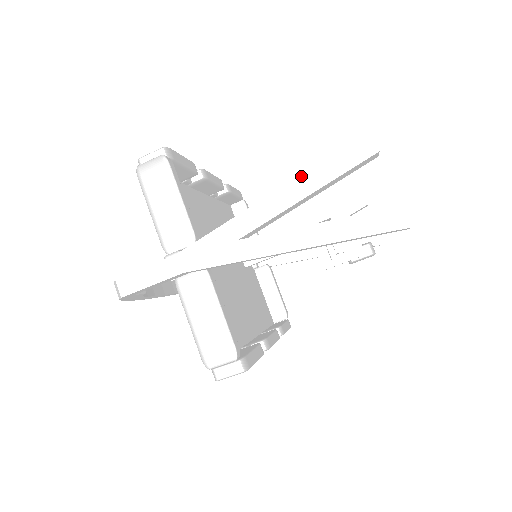
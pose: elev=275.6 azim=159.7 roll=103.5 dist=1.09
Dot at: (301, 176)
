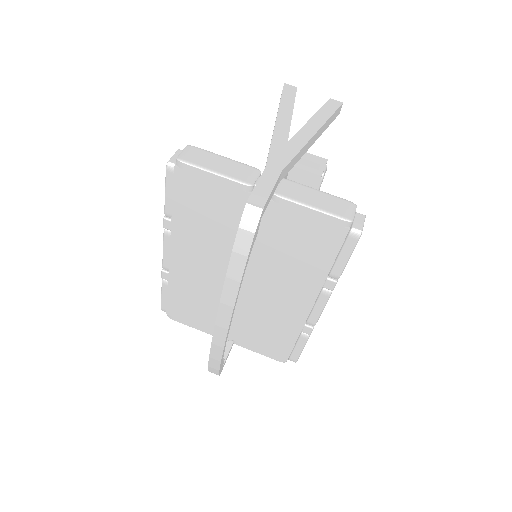
Dot at: (280, 107)
